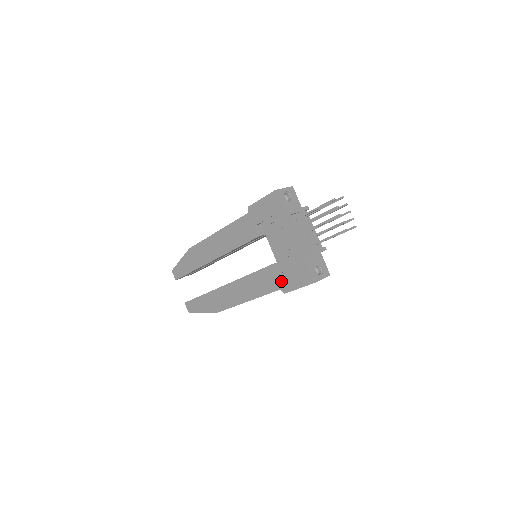
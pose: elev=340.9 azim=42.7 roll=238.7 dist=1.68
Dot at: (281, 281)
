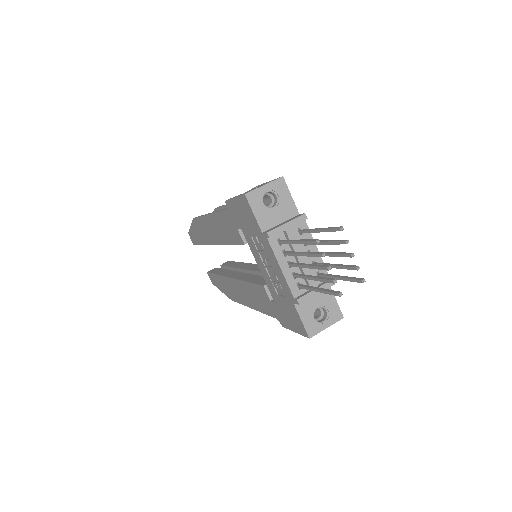
Dot at: (276, 311)
